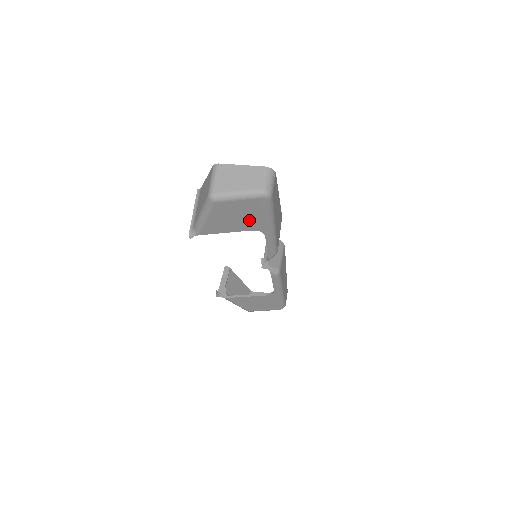
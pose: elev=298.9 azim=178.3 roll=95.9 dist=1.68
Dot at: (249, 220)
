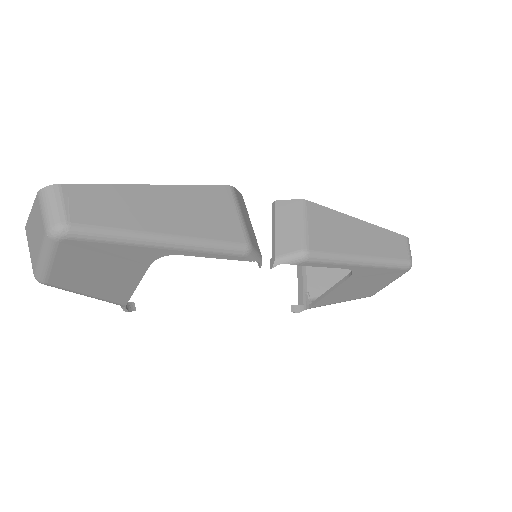
Dot at: (119, 262)
